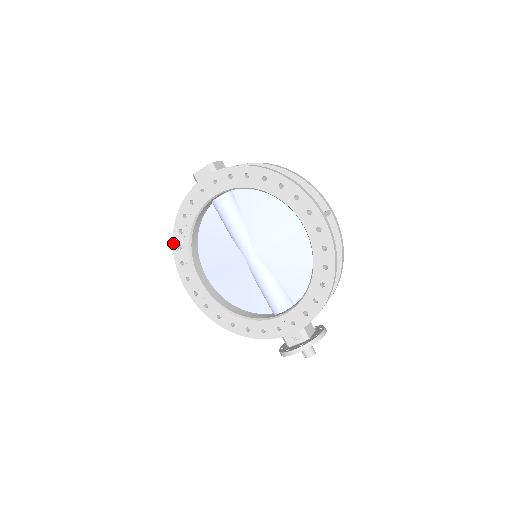
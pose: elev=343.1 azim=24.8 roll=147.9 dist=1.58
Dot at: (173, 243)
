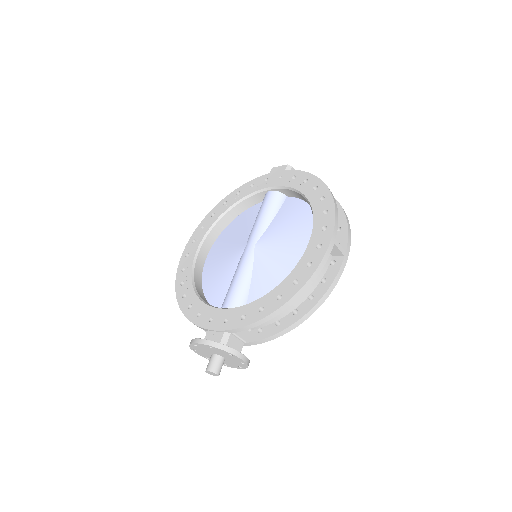
Dot at: (212, 209)
